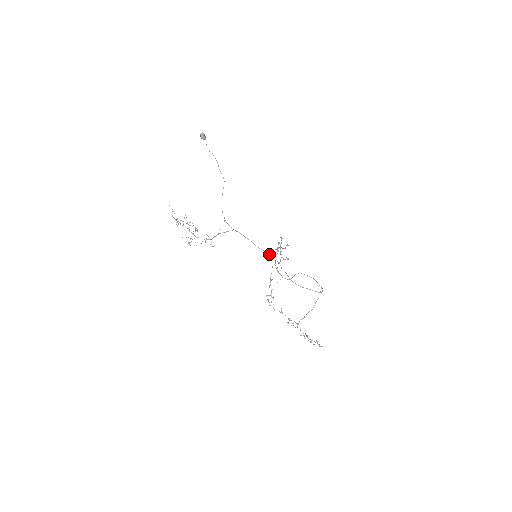
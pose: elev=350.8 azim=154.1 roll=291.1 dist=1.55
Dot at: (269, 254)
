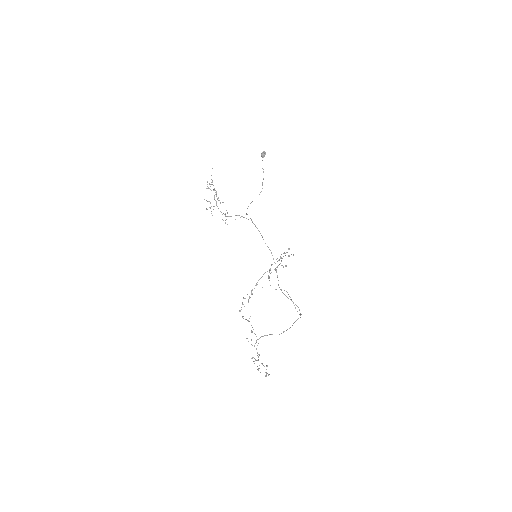
Dot at: occluded
